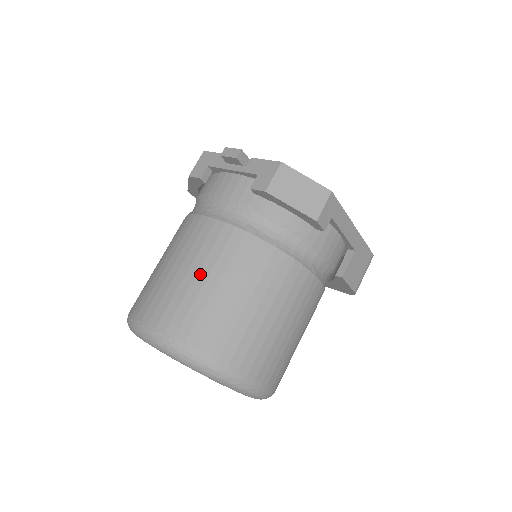
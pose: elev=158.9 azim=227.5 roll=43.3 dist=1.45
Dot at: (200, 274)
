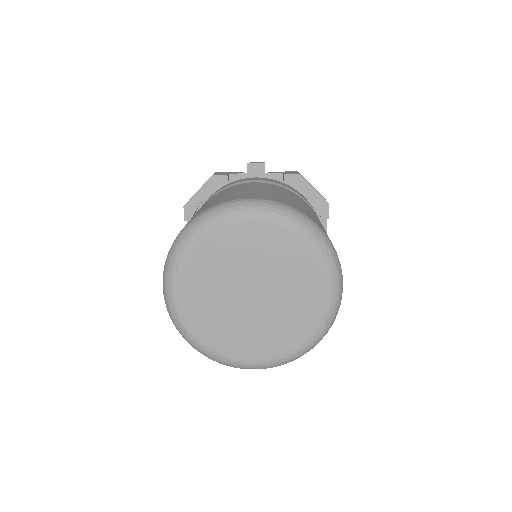
Dot at: (276, 192)
